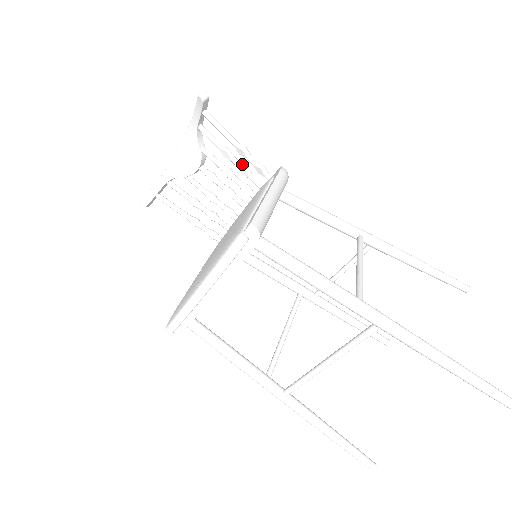
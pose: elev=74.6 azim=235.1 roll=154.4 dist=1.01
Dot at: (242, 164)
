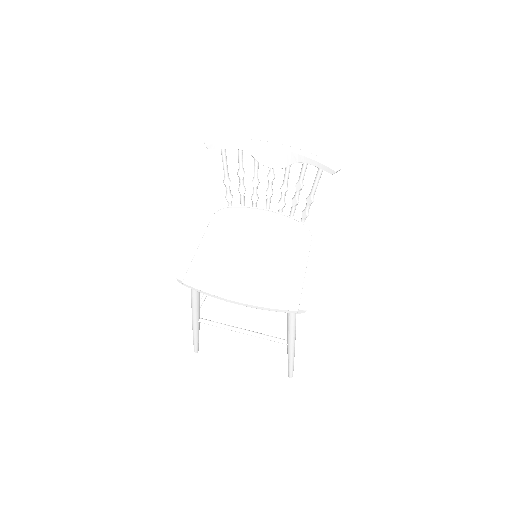
Dot at: occluded
